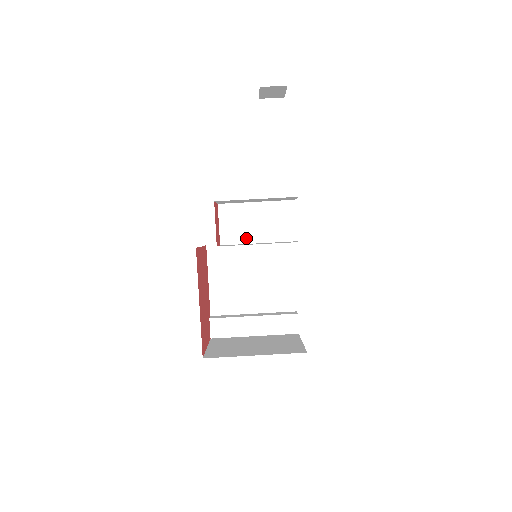
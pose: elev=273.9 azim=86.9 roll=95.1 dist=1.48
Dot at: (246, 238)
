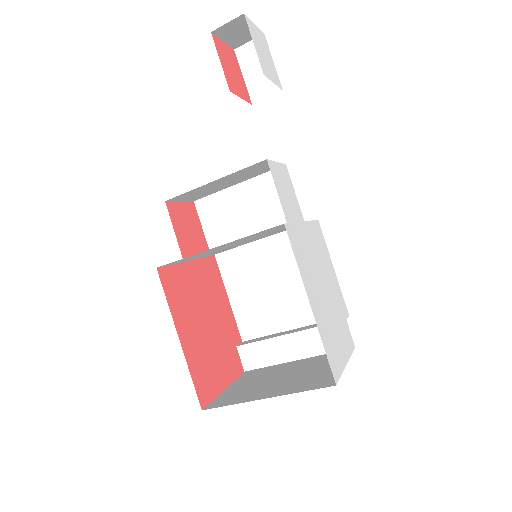
Dot at: (238, 235)
